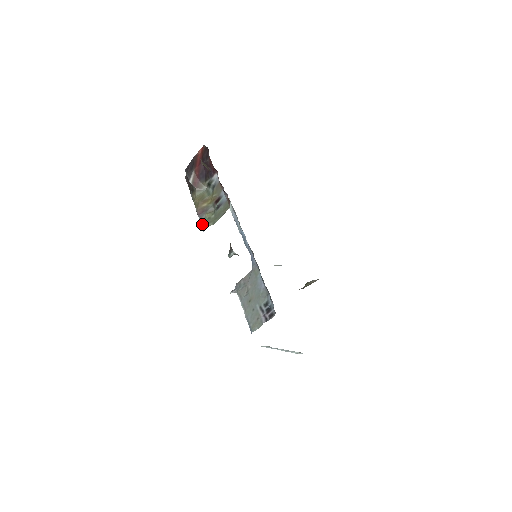
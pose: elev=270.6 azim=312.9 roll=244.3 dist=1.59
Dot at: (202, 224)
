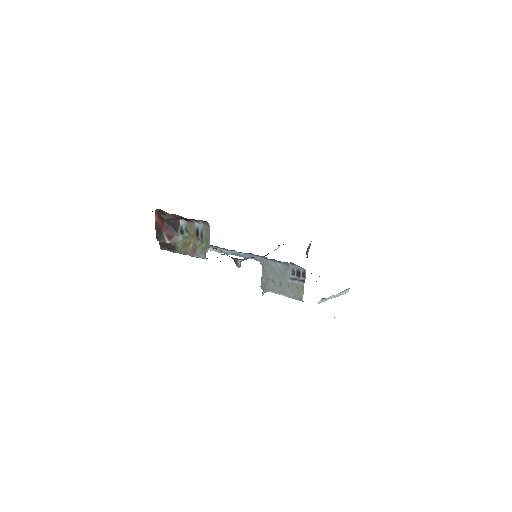
Dot at: (201, 257)
